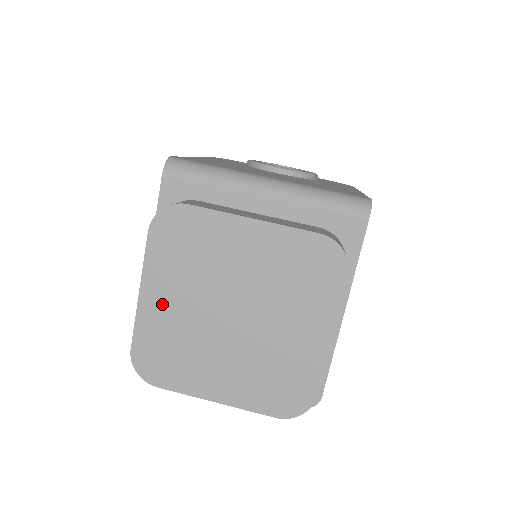
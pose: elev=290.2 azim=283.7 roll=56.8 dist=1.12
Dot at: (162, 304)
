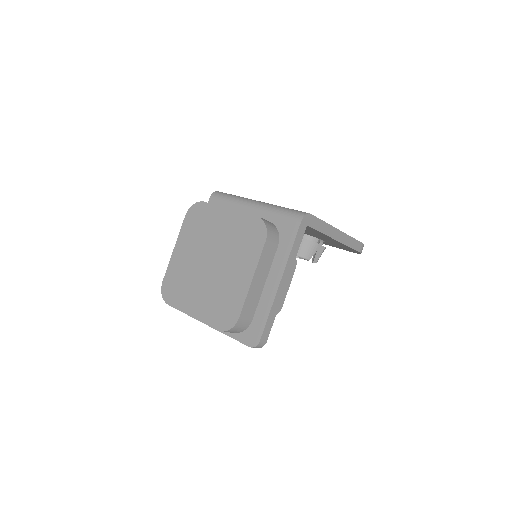
Dot at: (182, 255)
